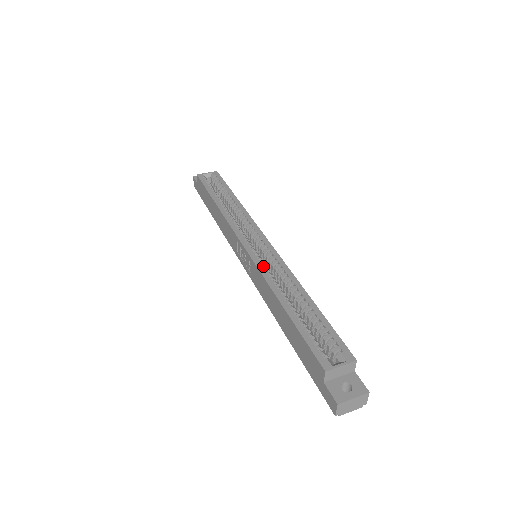
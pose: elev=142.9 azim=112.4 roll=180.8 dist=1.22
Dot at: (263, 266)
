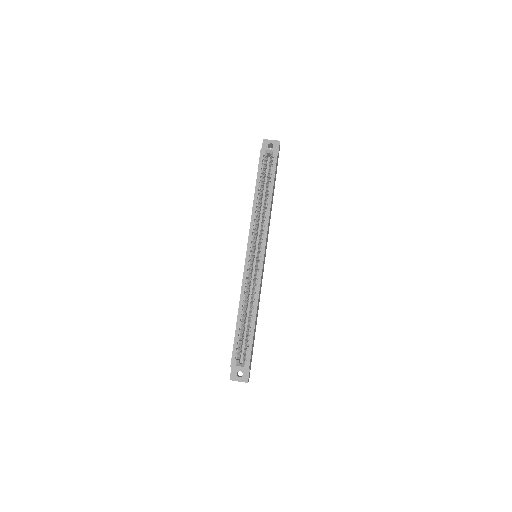
Dot at: (247, 277)
